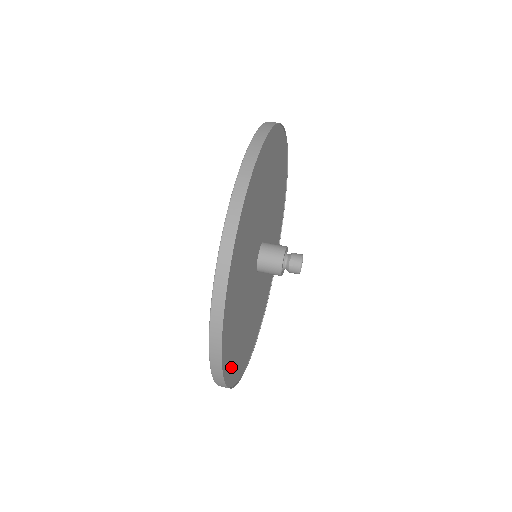
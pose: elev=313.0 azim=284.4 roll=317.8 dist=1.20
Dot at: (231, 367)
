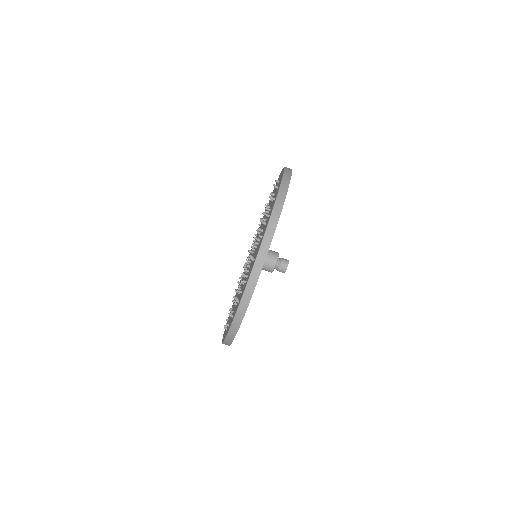
Dot at: occluded
